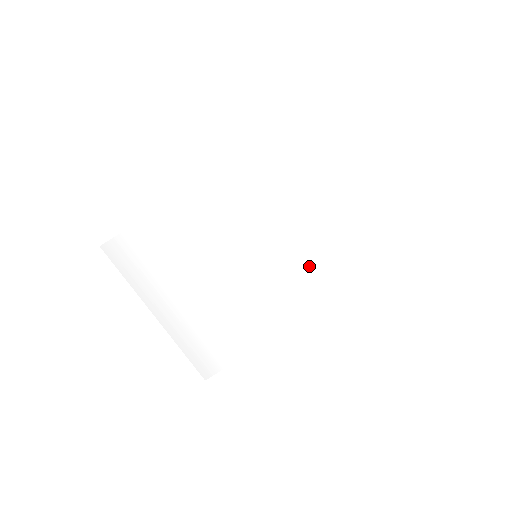
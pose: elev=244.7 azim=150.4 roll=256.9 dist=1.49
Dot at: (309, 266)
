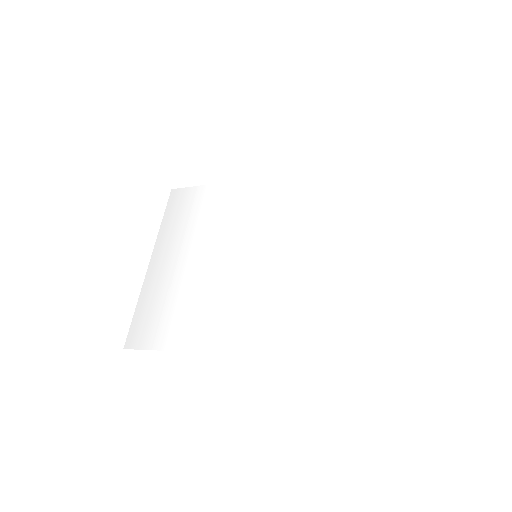
Dot at: (294, 297)
